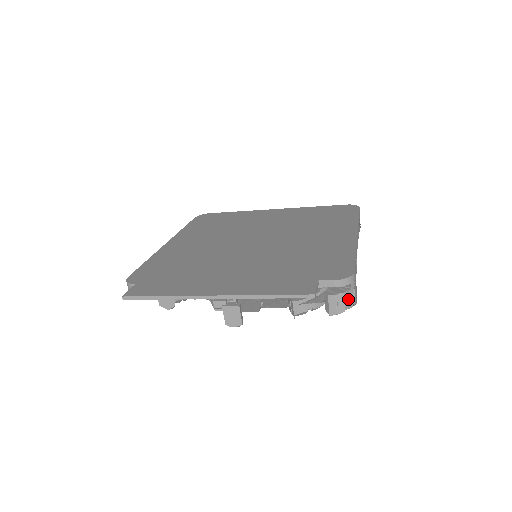
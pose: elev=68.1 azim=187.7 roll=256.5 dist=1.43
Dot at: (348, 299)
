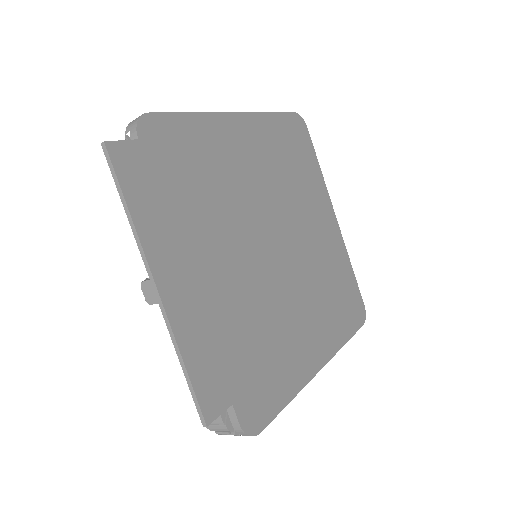
Dot at: (226, 433)
